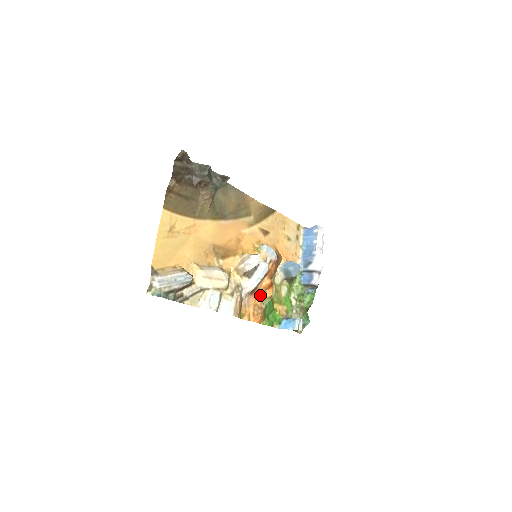
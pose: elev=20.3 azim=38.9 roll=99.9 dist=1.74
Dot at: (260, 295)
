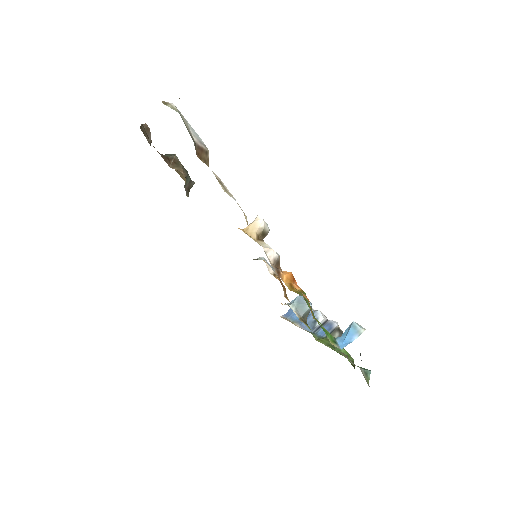
Dot at: (288, 288)
